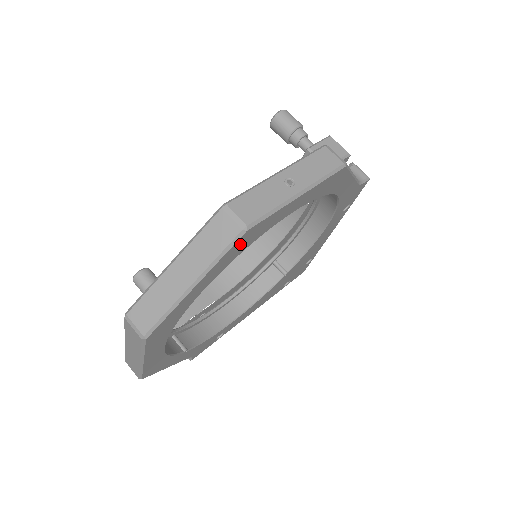
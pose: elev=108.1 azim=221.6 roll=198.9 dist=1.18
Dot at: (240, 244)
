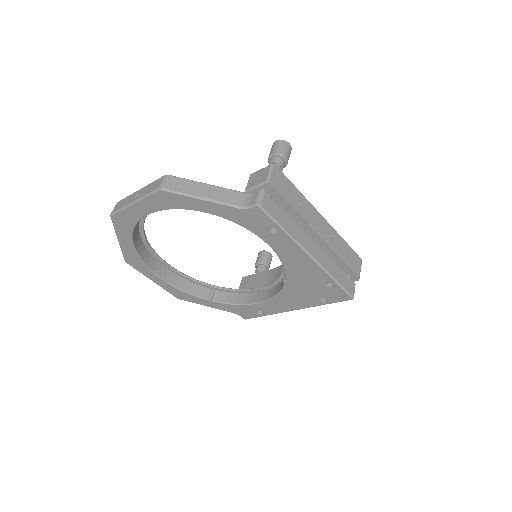
Dot at: (120, 224)
